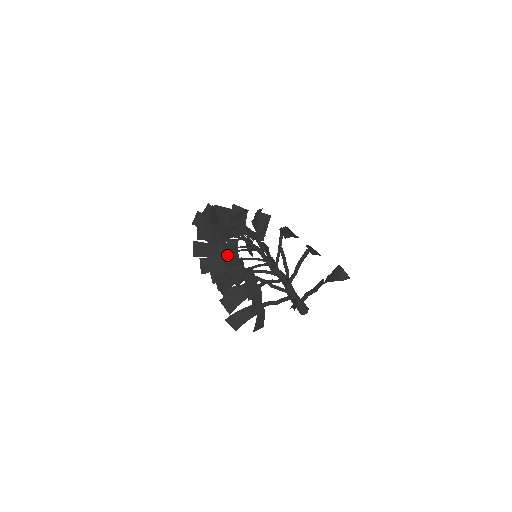
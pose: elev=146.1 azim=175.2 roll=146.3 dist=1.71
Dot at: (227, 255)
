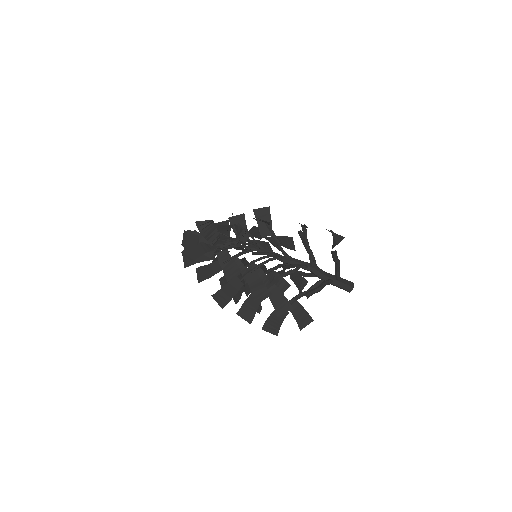
Dot at: (225, 268)
